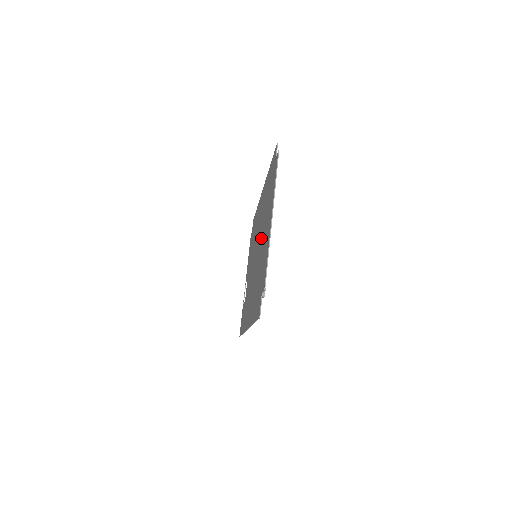
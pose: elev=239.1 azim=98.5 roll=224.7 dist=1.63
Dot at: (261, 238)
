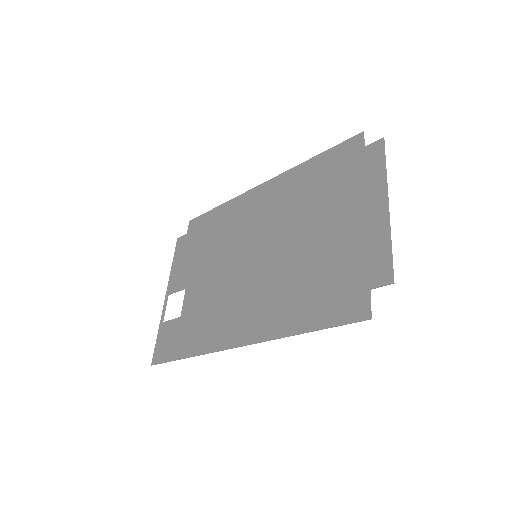
Dot at: (302, 232)
